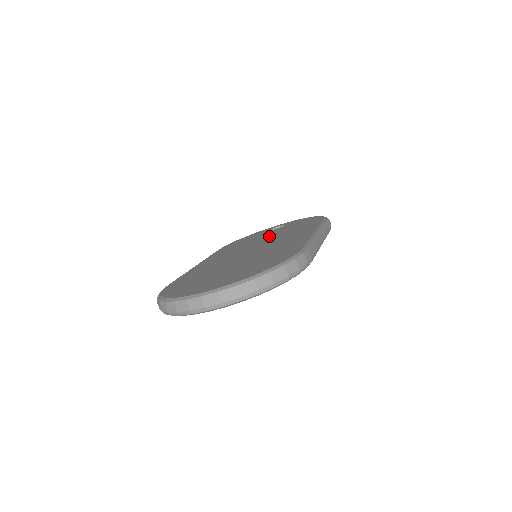
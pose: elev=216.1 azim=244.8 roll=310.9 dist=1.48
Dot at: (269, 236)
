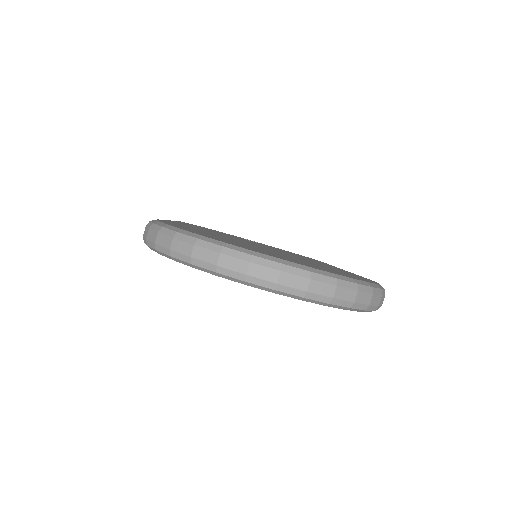
Dot at: occluded
